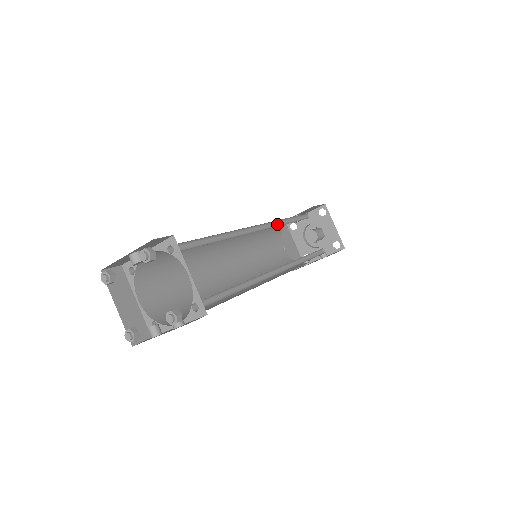
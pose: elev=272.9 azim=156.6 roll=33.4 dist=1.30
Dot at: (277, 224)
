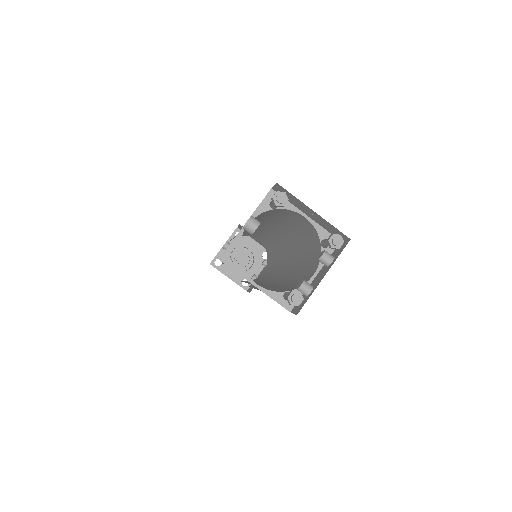
Dot at: occluded
